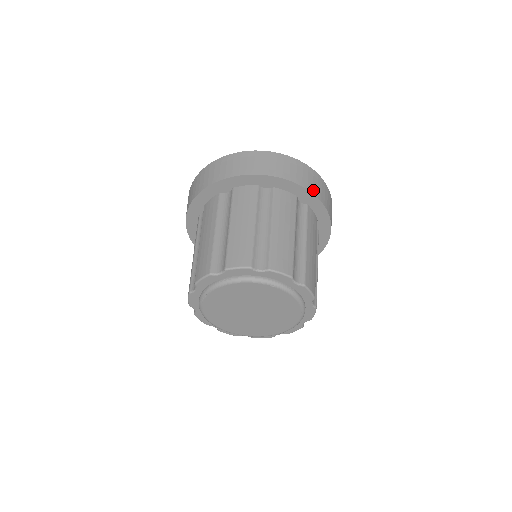
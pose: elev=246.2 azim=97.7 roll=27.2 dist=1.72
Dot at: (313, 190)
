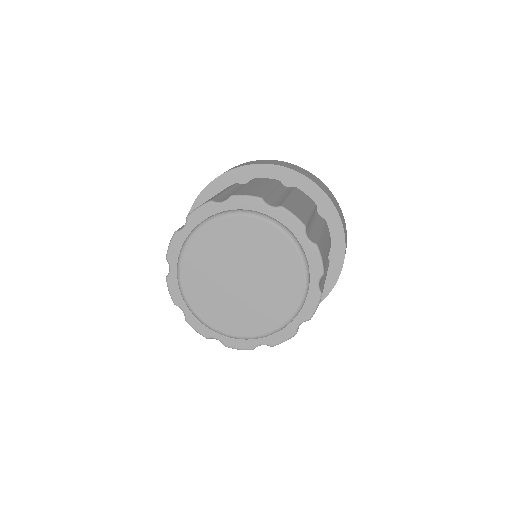
Dot at: (334, 204)
